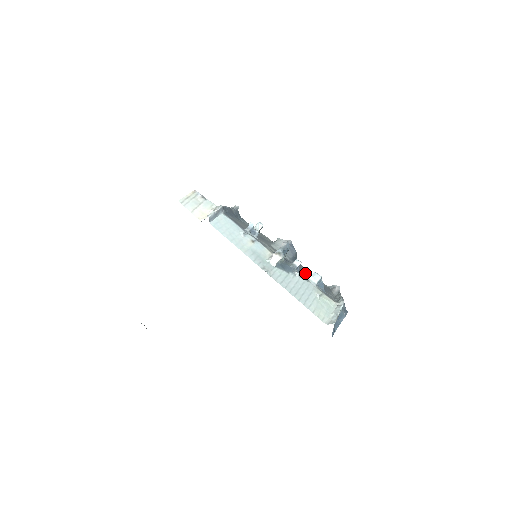
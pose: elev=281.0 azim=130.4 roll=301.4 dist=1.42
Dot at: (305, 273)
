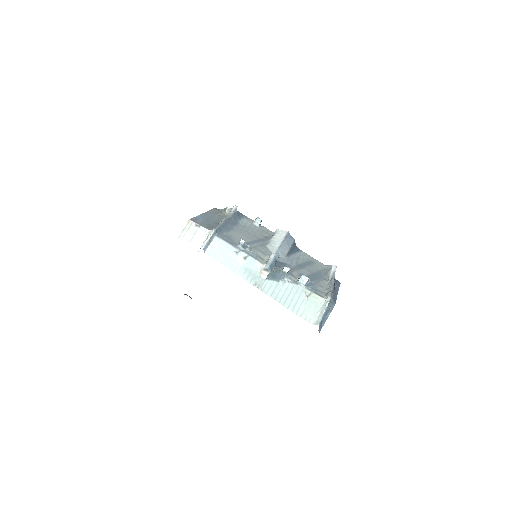
Dot at: (299, 268)
